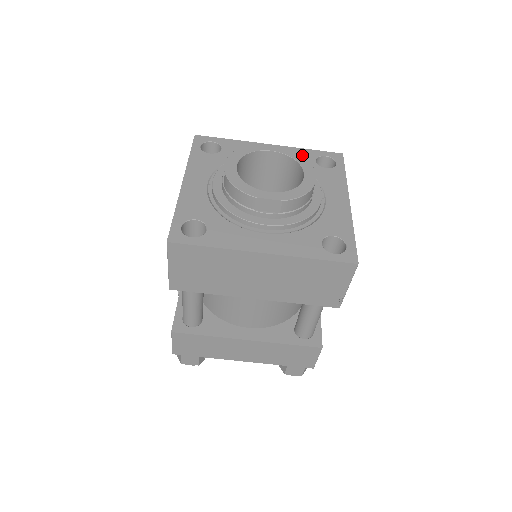
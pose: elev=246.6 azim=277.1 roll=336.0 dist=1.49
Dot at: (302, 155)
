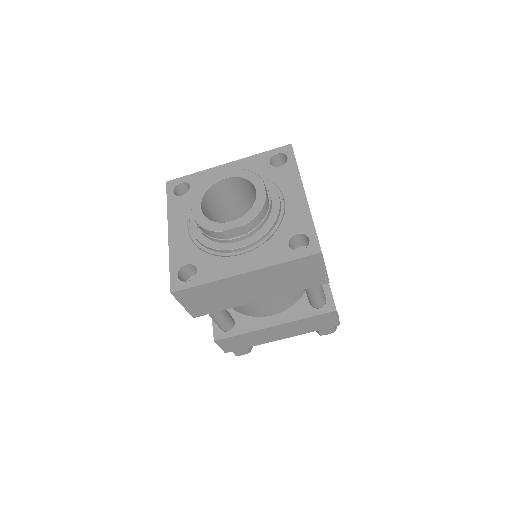
Dot at: (257, 162)
